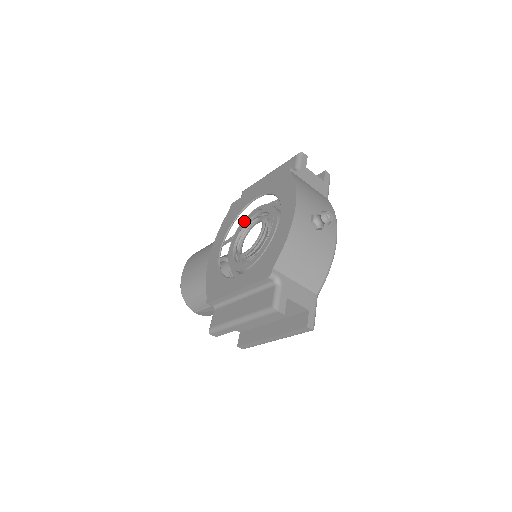
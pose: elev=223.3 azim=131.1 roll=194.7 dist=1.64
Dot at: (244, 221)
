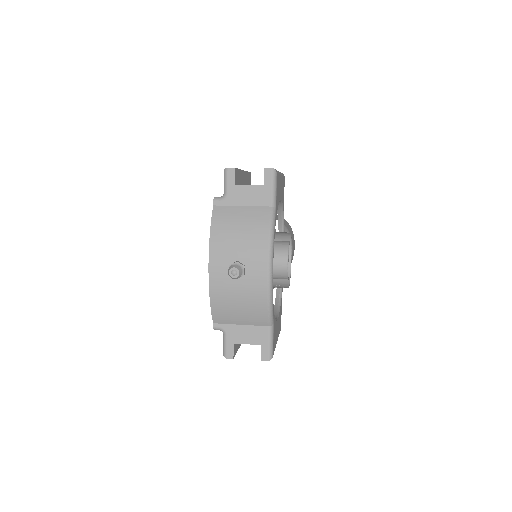
Dot at: occluded
